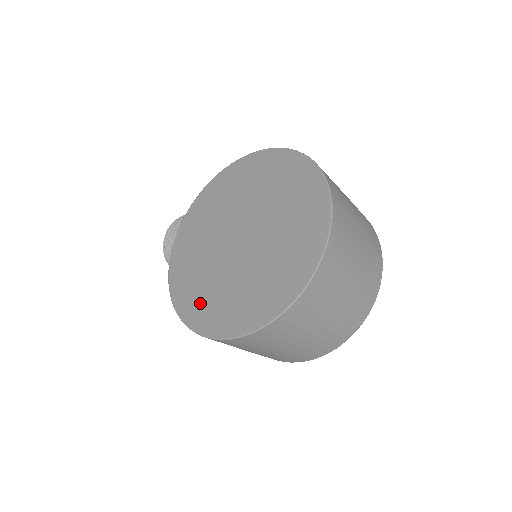
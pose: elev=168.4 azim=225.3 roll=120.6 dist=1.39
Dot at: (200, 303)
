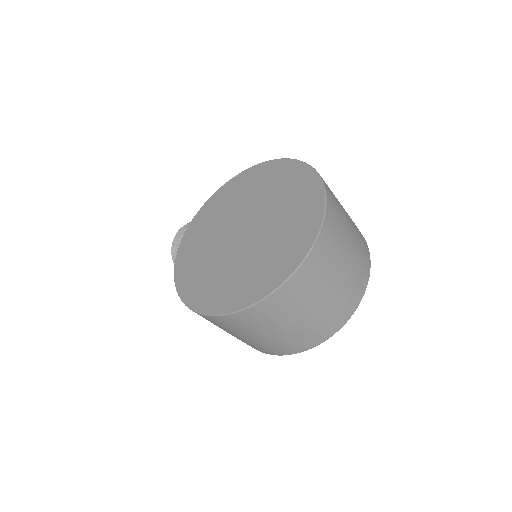
Dot at: (201, 286)
